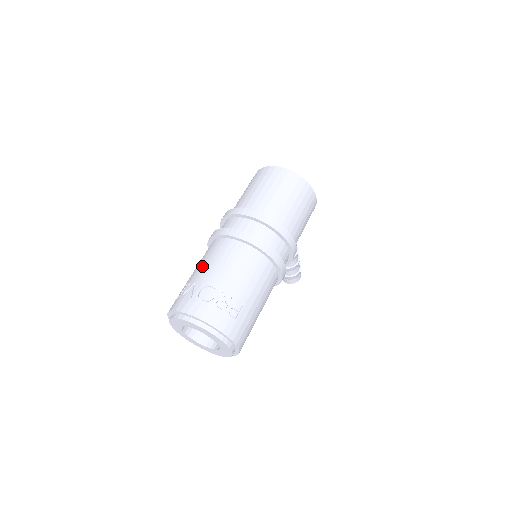
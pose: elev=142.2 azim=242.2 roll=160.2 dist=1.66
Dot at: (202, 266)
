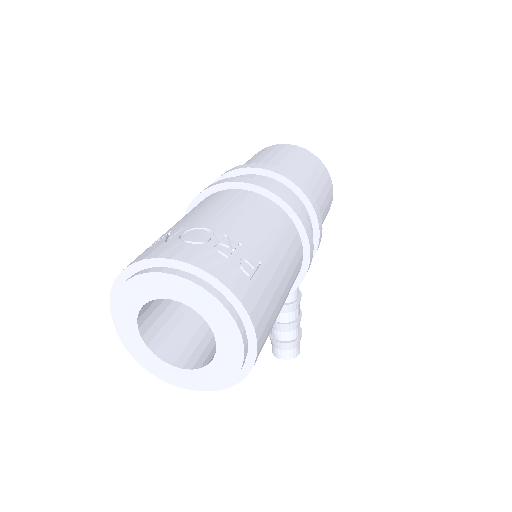
Dot at: (181, 219)
